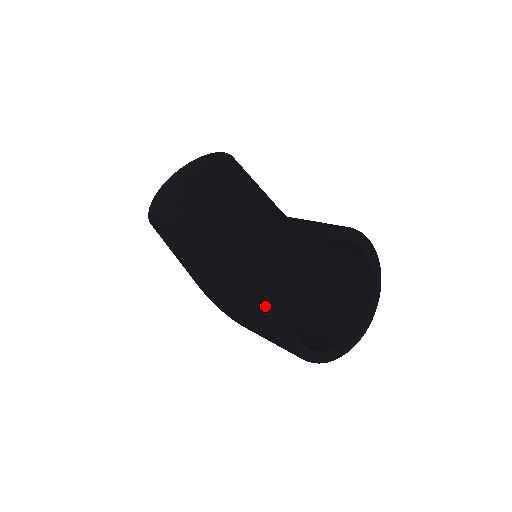
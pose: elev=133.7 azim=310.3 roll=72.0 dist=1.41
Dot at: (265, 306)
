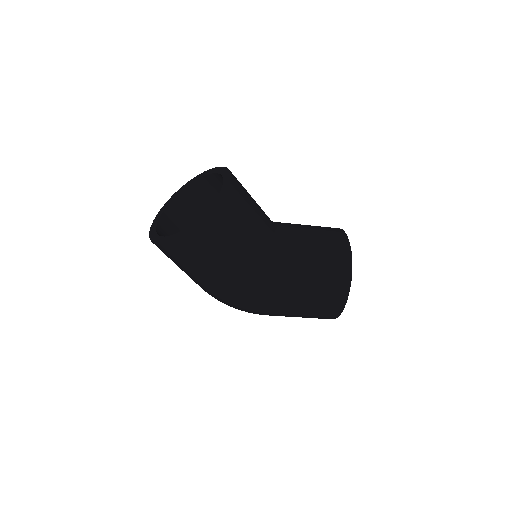
Dot at: (335, 289)
